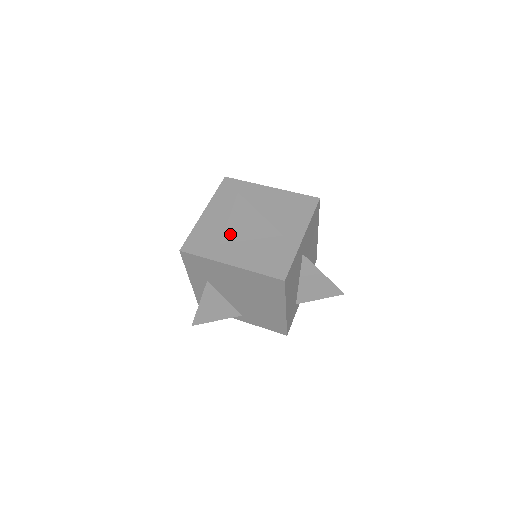
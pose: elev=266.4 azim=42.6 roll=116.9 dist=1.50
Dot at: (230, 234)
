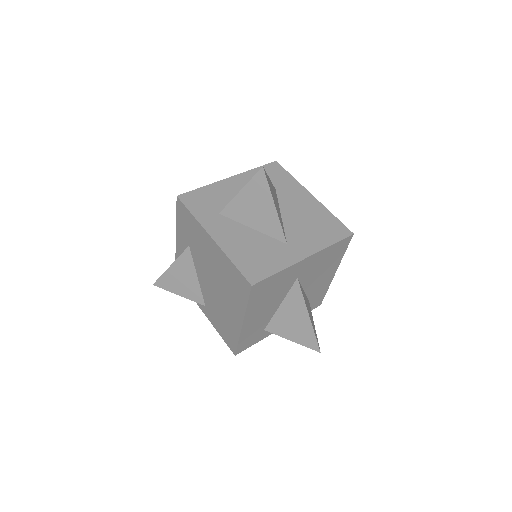
Dot at: (234, 209)
